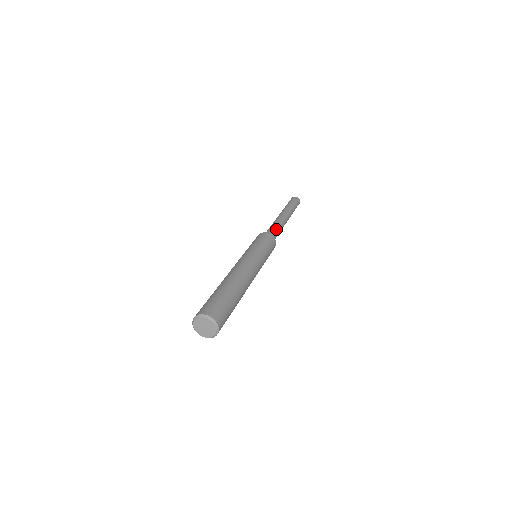
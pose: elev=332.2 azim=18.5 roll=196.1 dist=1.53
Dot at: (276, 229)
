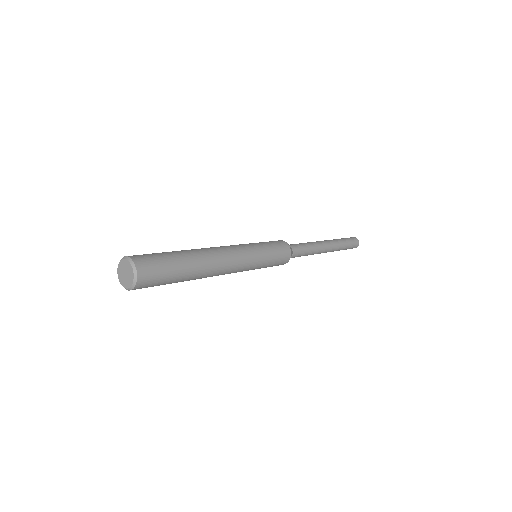
Dot at: (302, 247)
